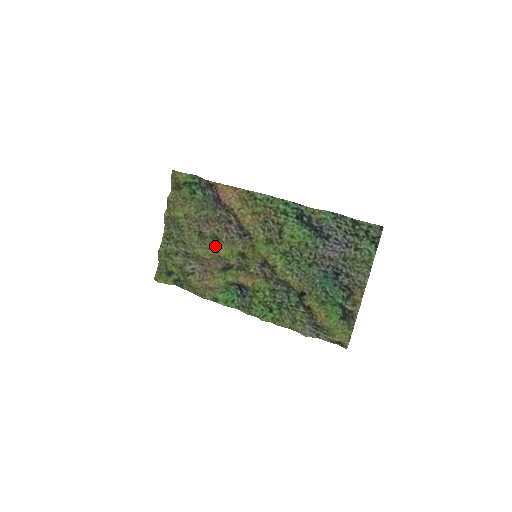
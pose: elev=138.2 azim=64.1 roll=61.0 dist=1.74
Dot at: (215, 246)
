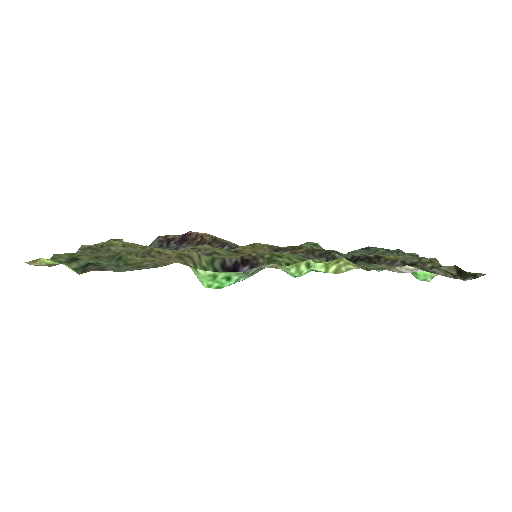
Dot at: occluded
